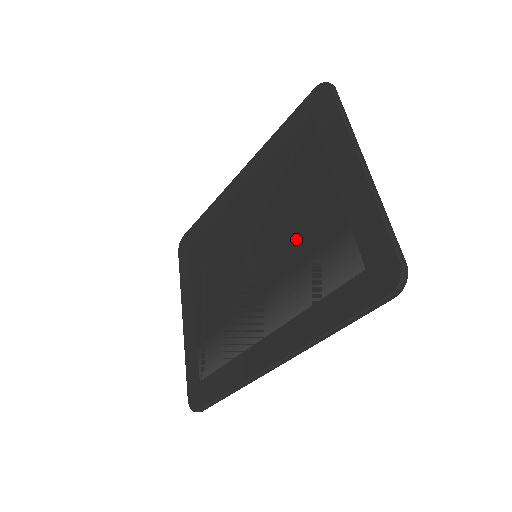
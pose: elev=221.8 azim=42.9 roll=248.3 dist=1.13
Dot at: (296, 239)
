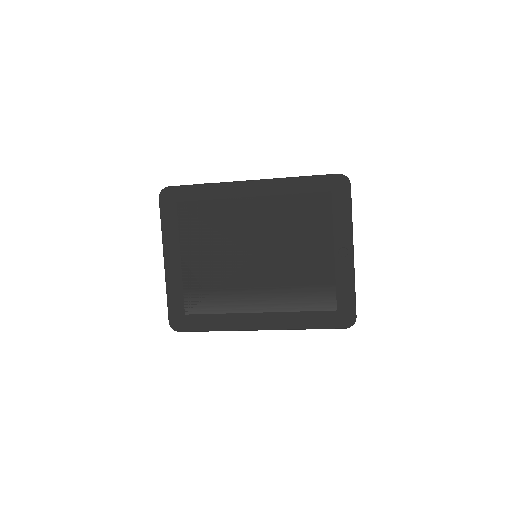
Dot at: (296, 268)
